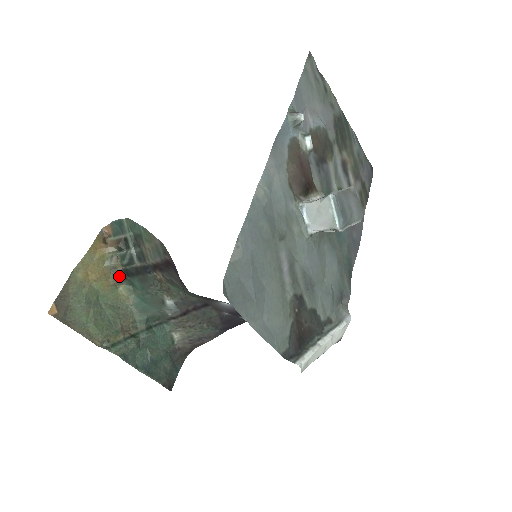
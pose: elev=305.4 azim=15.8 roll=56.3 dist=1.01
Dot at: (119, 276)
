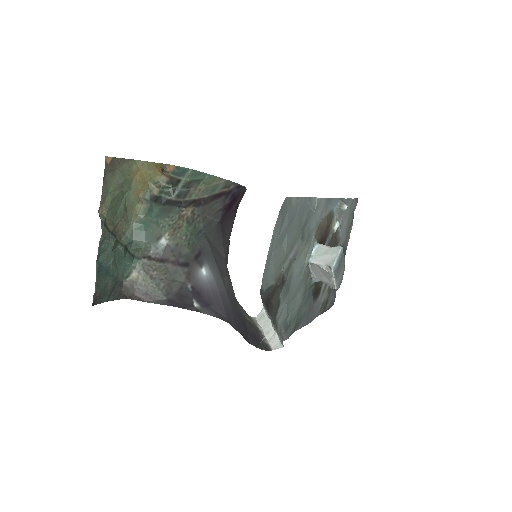
Dot at: (149, 197)
